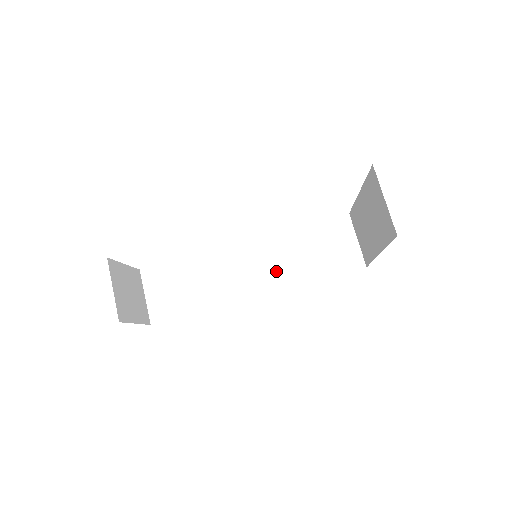
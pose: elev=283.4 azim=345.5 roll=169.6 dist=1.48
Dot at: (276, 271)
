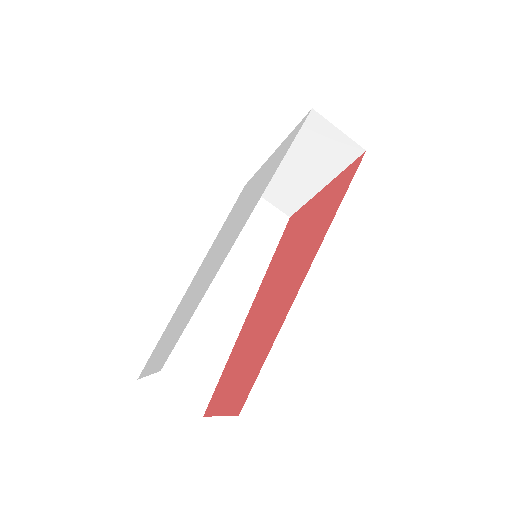
Dot at: (245, 270)
